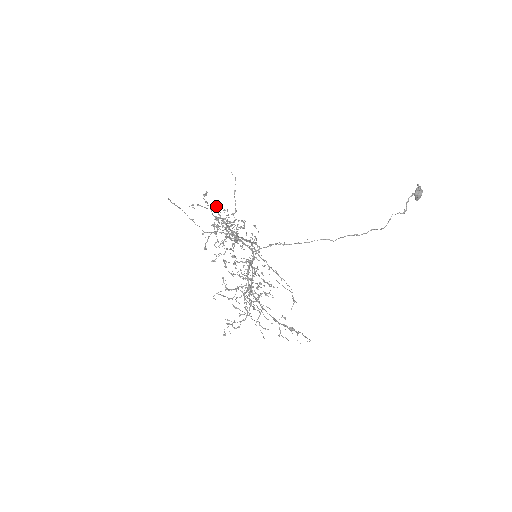
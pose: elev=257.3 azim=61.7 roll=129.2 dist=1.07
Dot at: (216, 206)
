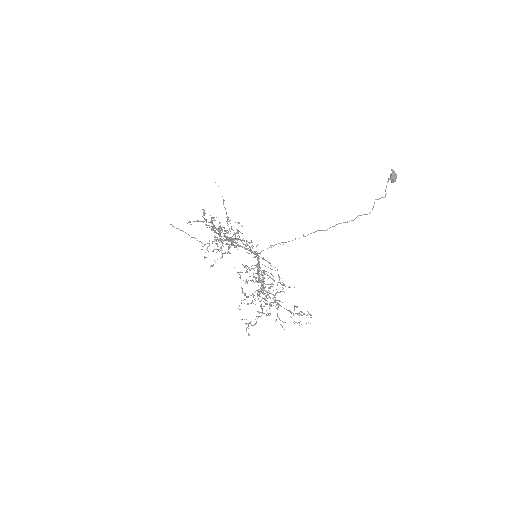
Dot at: occluded
